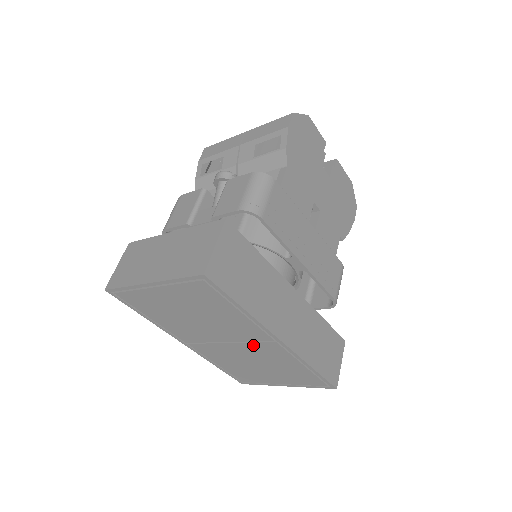
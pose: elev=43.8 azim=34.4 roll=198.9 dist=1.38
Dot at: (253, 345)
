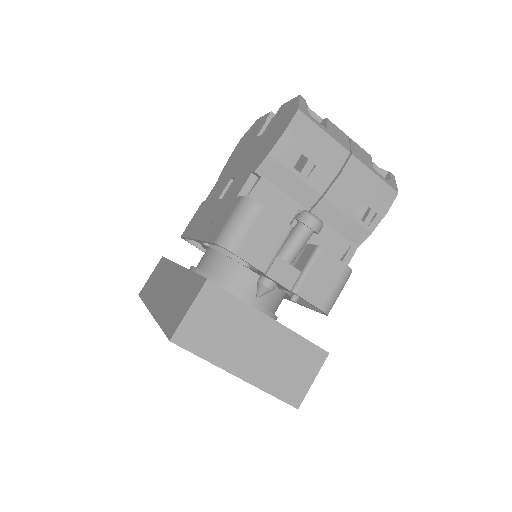
Dot at: occluded
